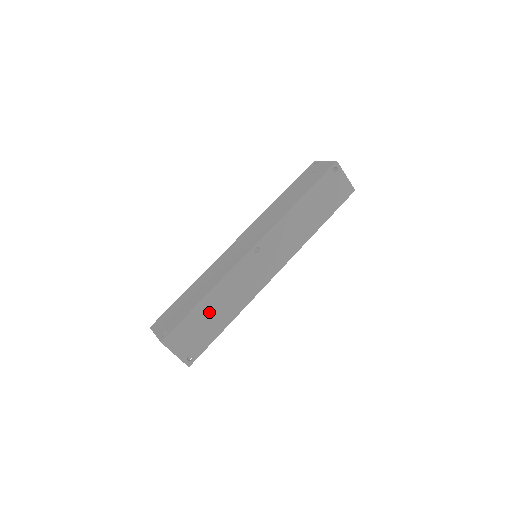
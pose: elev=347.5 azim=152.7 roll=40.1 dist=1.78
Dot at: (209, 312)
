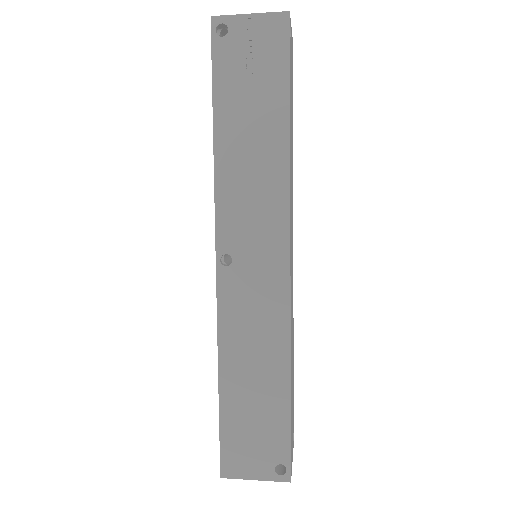
Dot at: occluded
